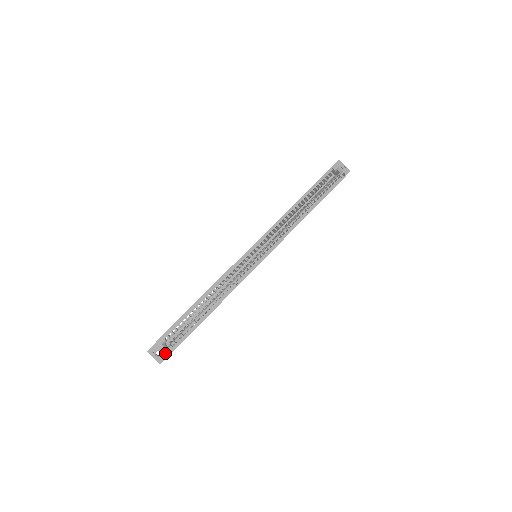
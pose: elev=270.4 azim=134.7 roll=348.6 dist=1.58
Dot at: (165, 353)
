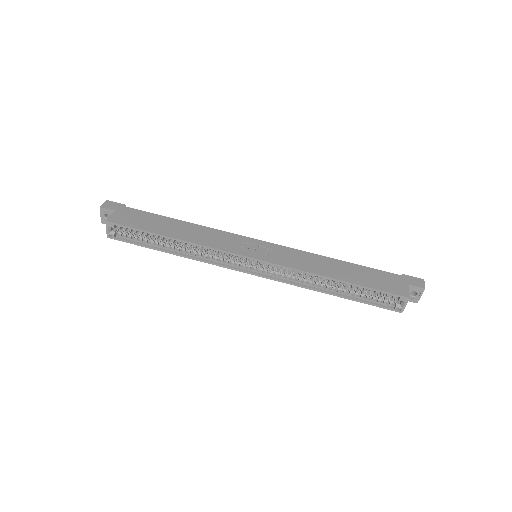
Dot at: occluded
